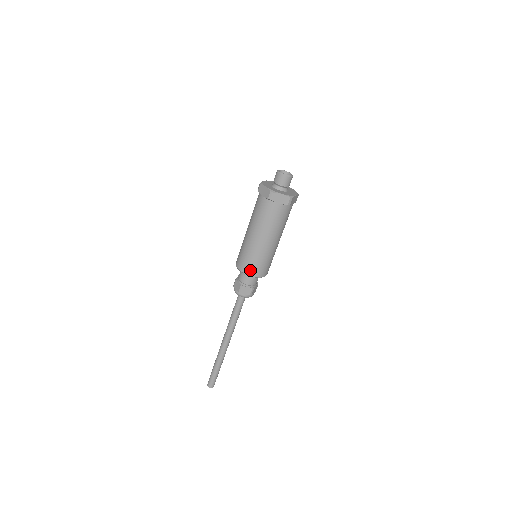
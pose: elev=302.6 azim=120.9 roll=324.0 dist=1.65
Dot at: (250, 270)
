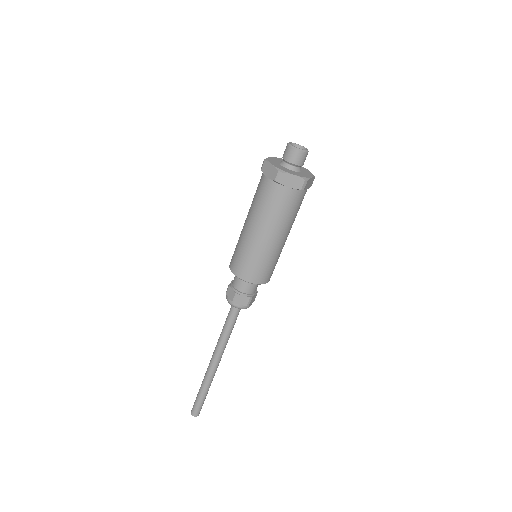
Dot at: (248, 275)
